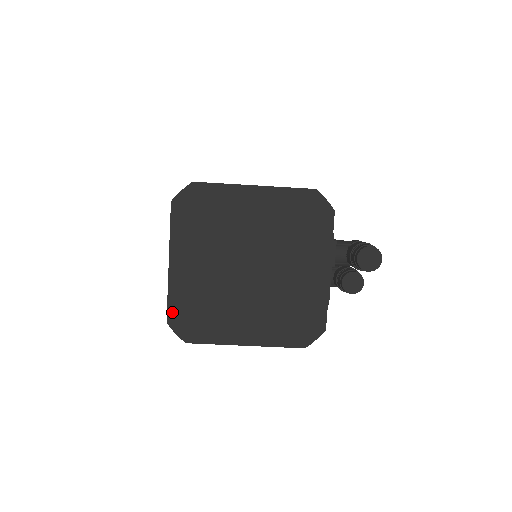
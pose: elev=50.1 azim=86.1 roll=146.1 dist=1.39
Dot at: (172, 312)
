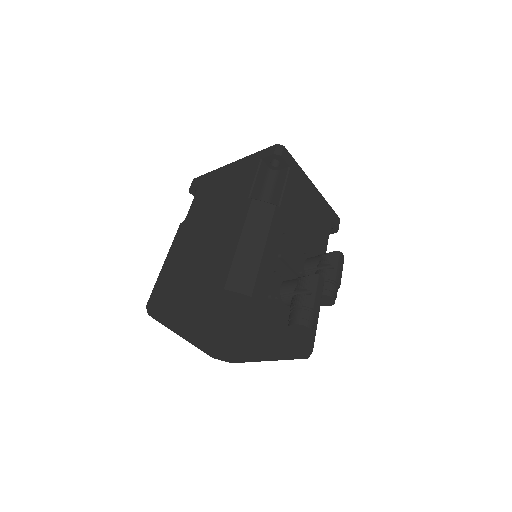
Dot at: (210, 354)
